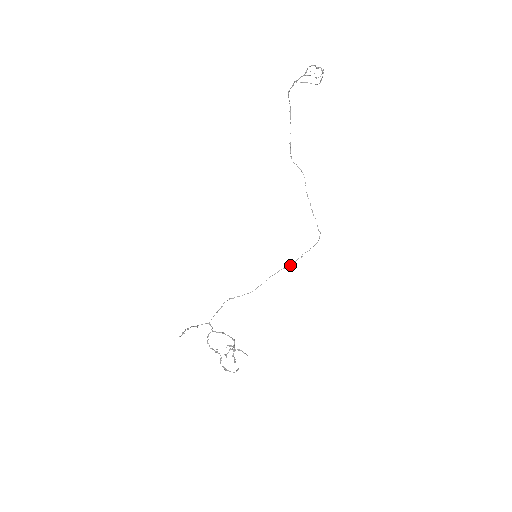
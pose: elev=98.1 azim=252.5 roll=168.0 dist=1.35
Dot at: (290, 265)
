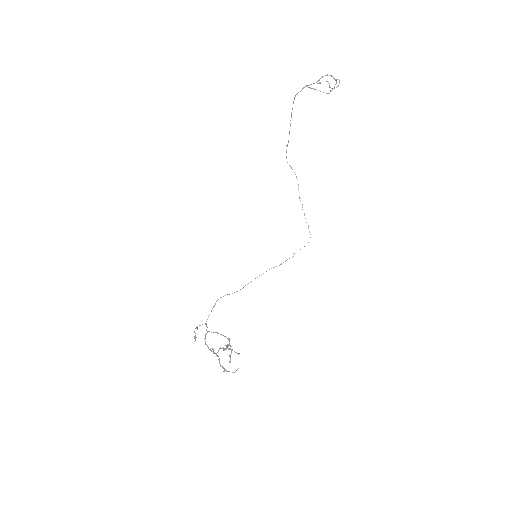
Dot at: (280, 264)
